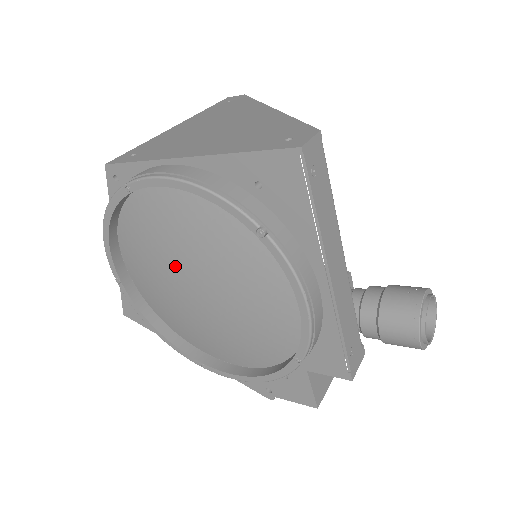
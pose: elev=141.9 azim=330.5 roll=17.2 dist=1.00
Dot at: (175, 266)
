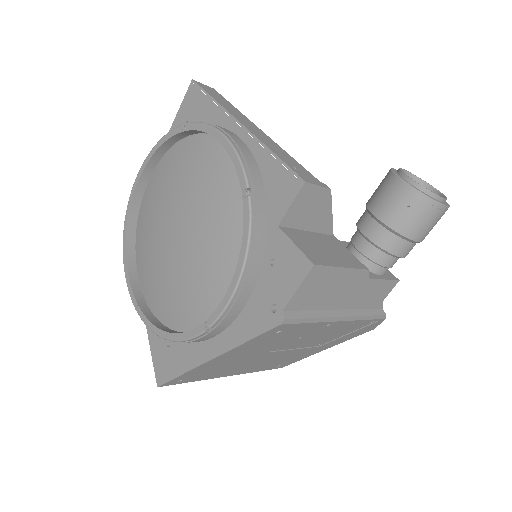
Dot at: (162, 232)
